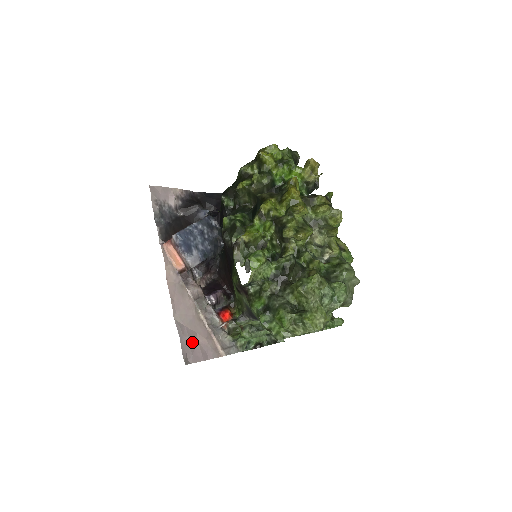
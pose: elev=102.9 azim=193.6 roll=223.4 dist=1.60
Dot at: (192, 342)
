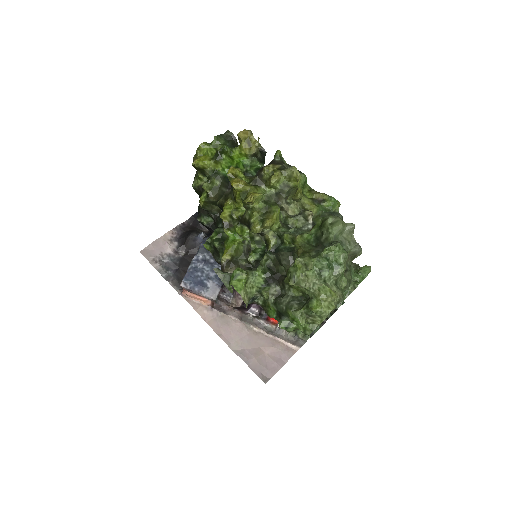
Dot at: (260, 359)
